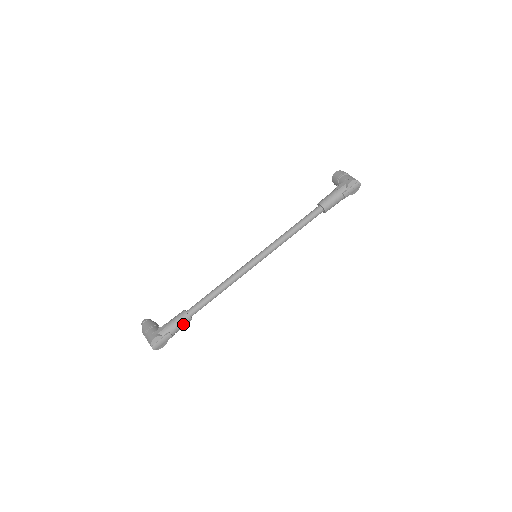
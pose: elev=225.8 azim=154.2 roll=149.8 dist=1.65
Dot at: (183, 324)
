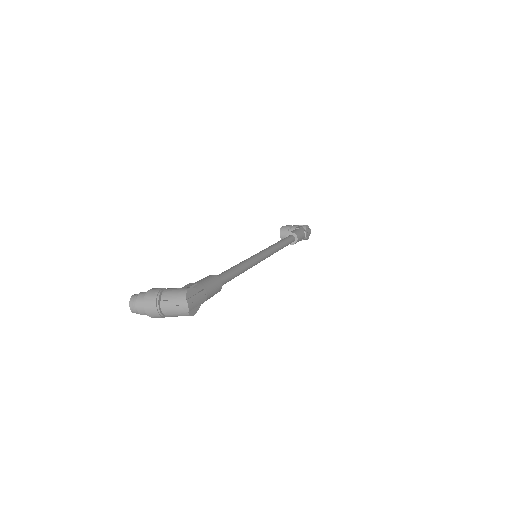
Dot at: (215, 288)
